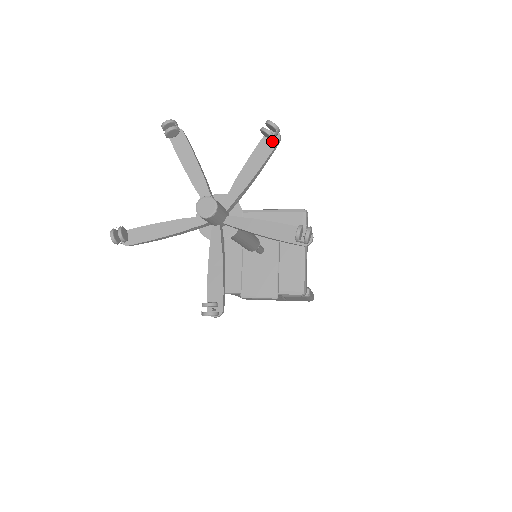
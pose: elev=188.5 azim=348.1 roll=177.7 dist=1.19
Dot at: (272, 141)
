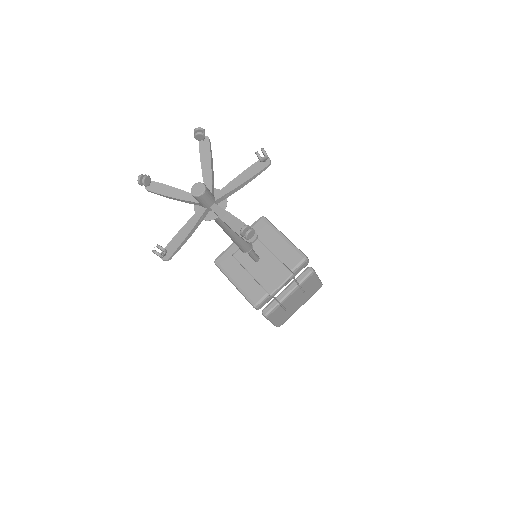
Dot at: (205, 142)
